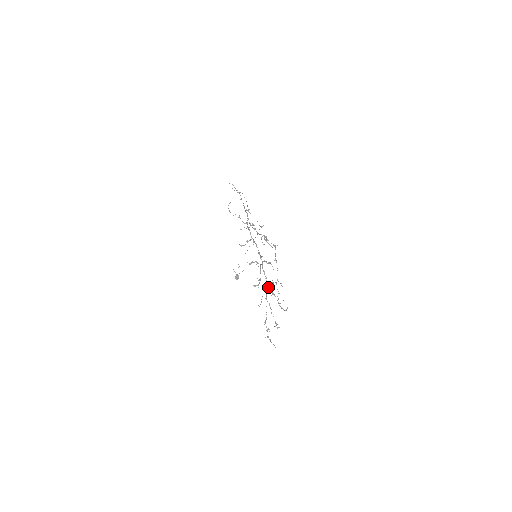
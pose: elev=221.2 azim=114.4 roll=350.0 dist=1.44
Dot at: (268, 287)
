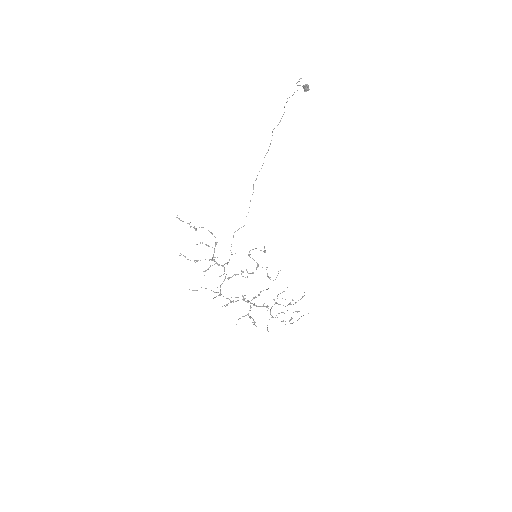
Dot at: occluded
